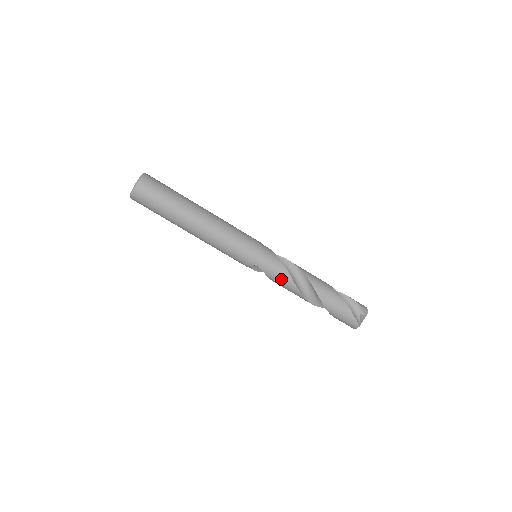
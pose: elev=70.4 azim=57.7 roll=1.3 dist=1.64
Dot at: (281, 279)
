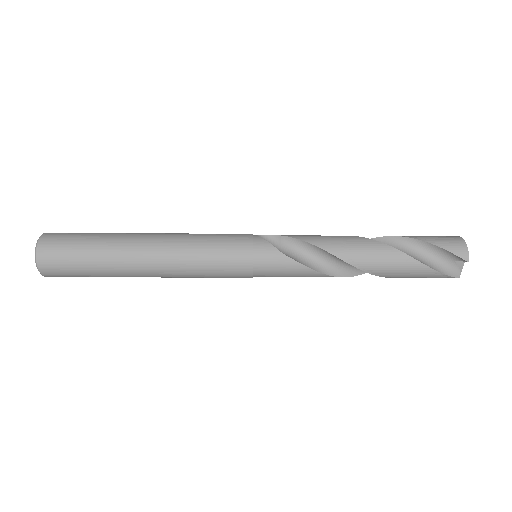
Dot at: occluded
